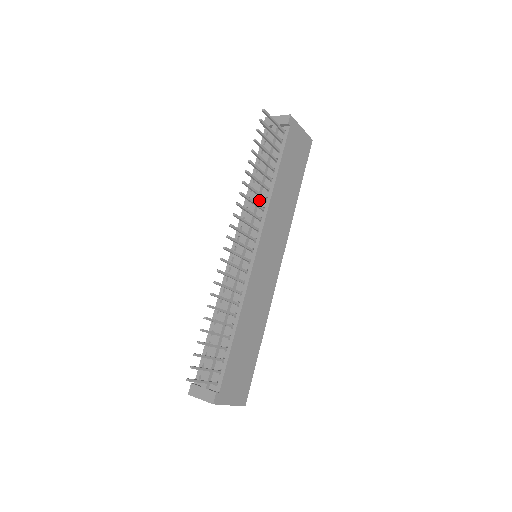
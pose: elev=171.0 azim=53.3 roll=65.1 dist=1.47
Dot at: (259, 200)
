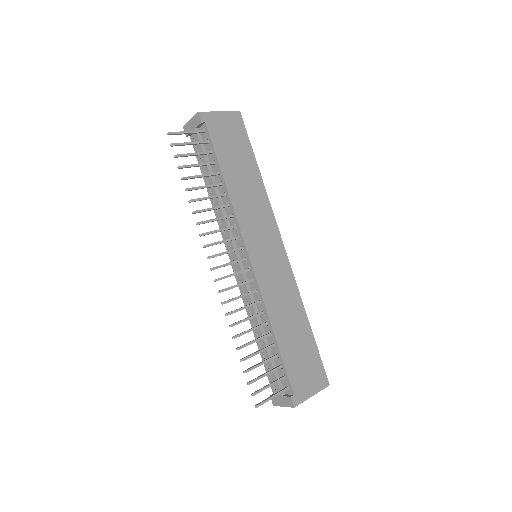
Dot at: (224, 209)
